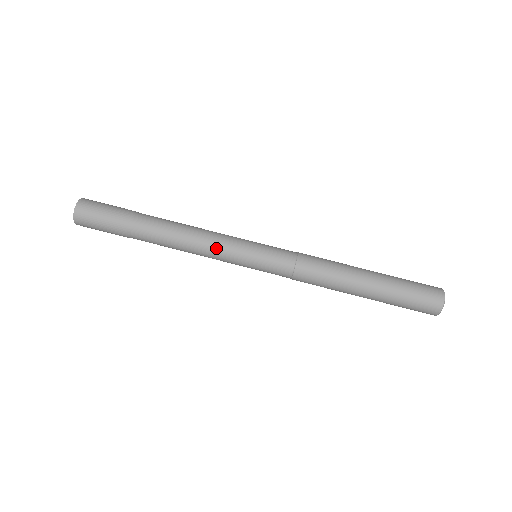
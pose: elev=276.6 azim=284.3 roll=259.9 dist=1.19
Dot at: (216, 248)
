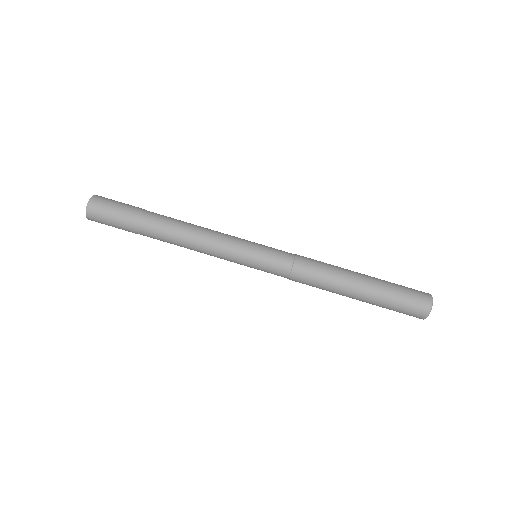
Dot at: (219, 245)
